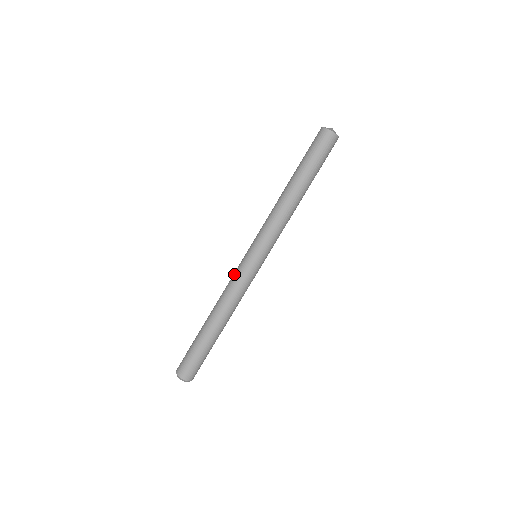
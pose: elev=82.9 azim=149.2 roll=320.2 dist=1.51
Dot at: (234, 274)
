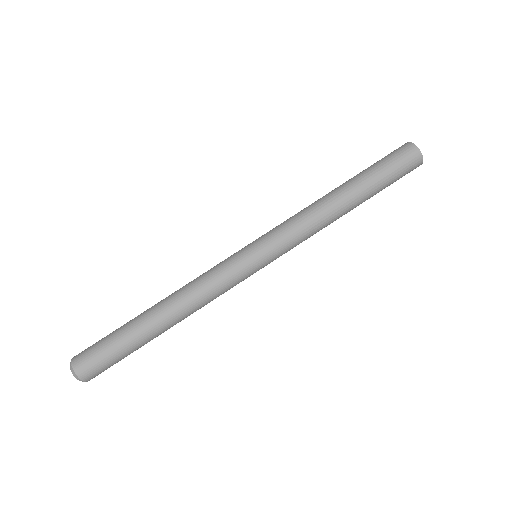
Dot at: (219, 267)
